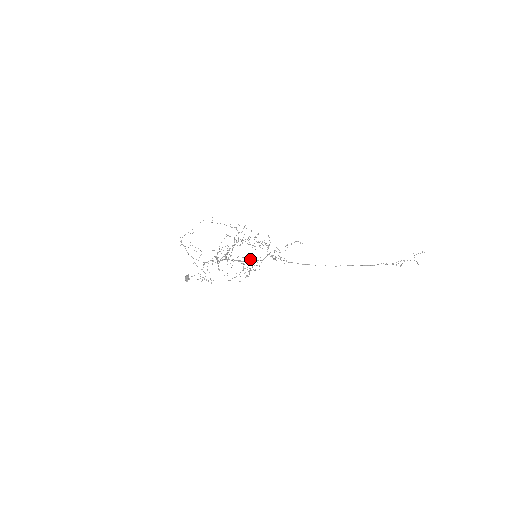
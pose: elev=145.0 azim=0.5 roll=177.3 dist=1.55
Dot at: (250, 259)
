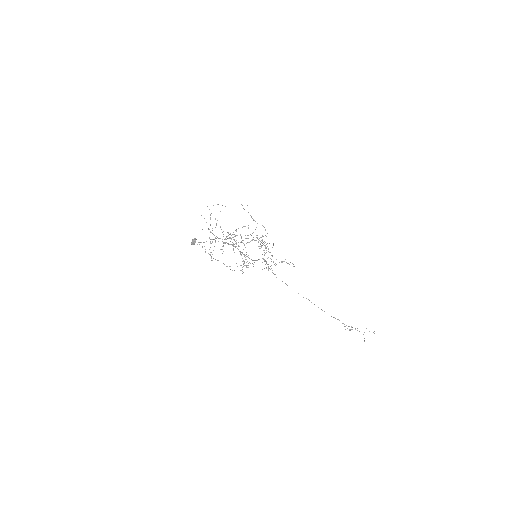
Dot at: occluded
